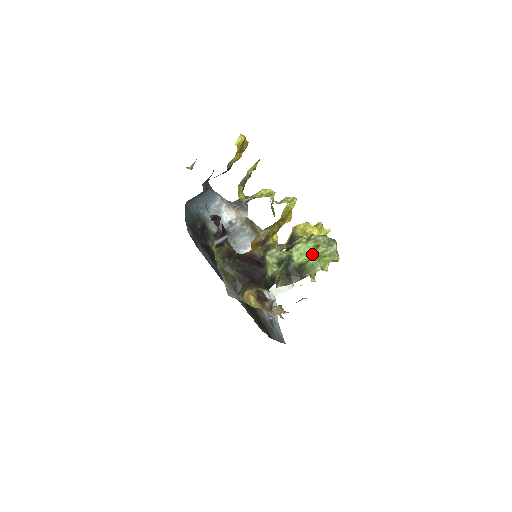
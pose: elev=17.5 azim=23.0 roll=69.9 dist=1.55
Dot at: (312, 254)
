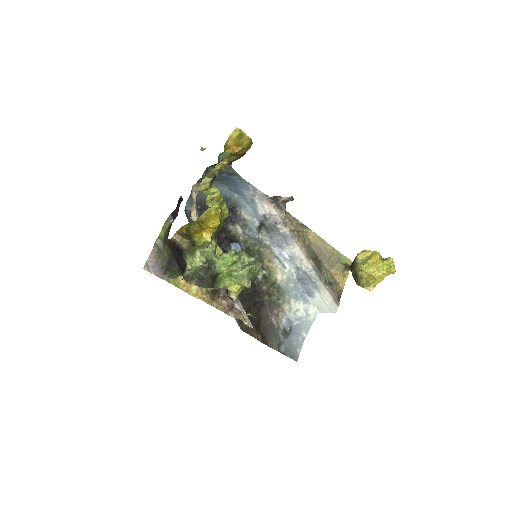
Dot at: (227, 268)
